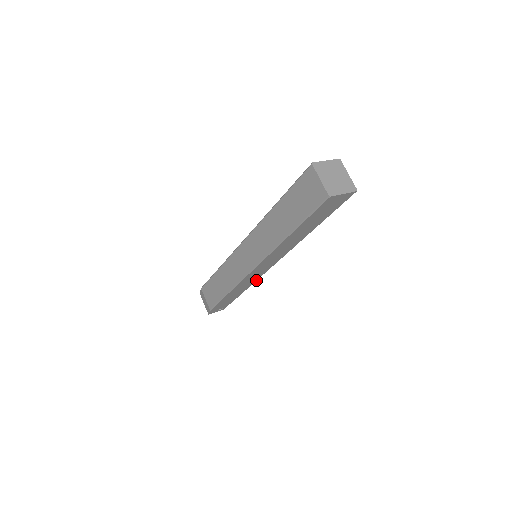
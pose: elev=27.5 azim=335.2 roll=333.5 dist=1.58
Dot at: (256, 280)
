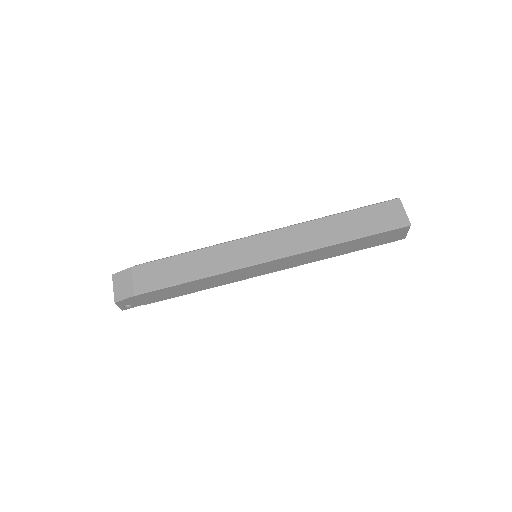
Dot at: (221, 285)
